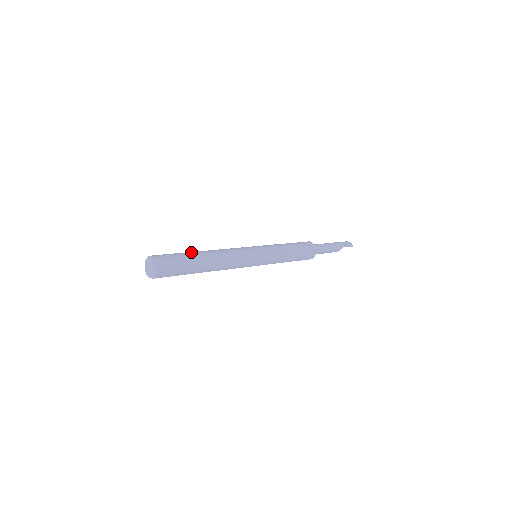
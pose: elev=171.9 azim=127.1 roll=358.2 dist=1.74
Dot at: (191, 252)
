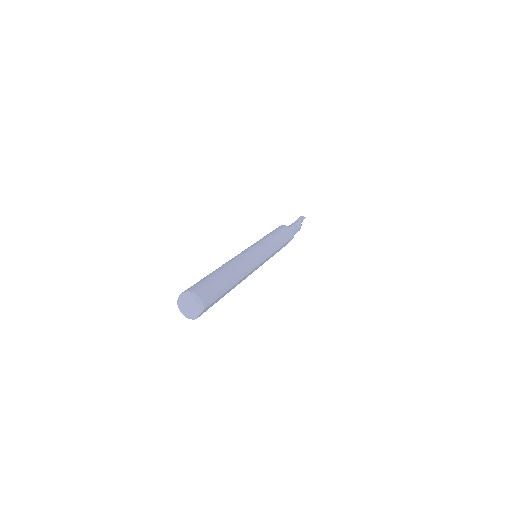
Dot at: occluded
